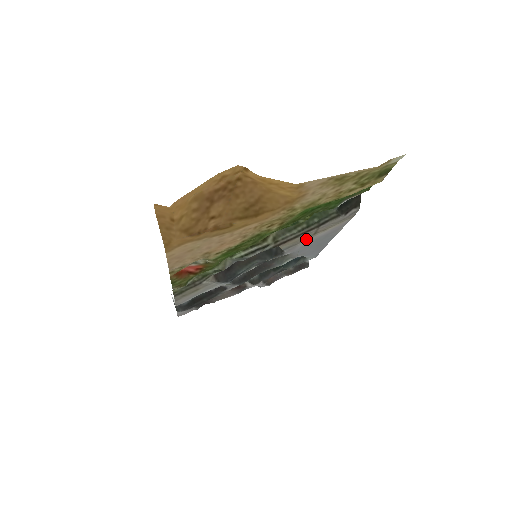
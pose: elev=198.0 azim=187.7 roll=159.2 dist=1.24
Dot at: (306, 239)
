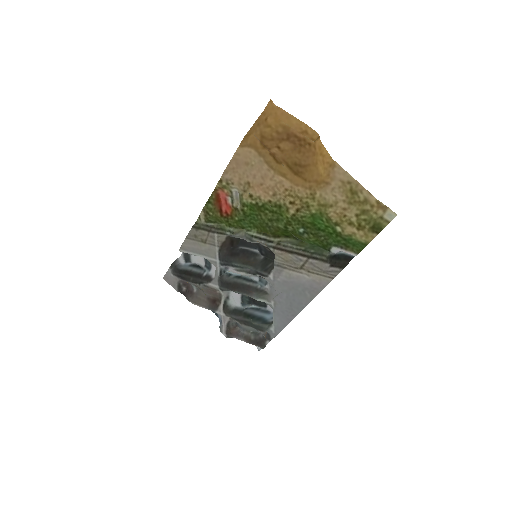
Dot at: (293, 269)
